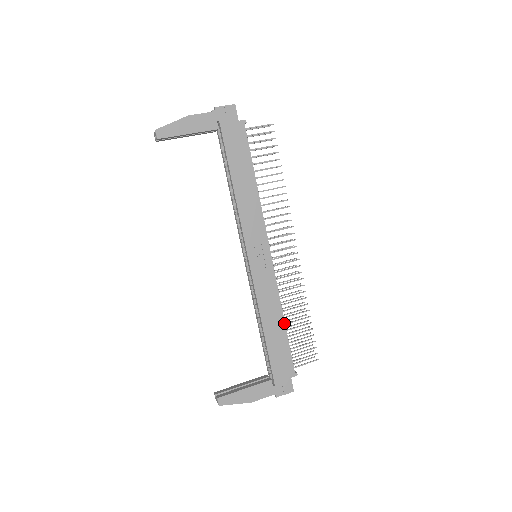
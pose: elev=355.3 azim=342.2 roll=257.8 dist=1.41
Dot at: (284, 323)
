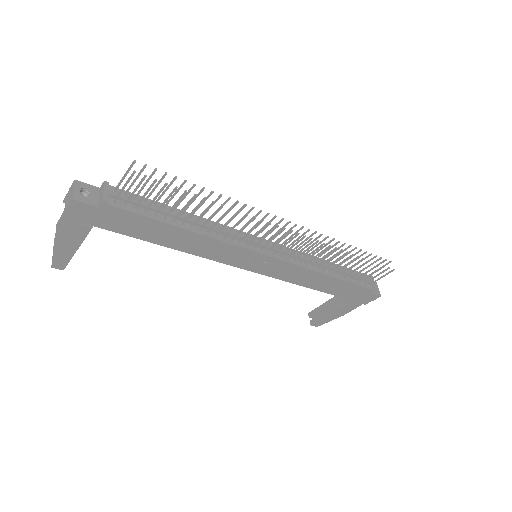
Dot at: (332, 277)
